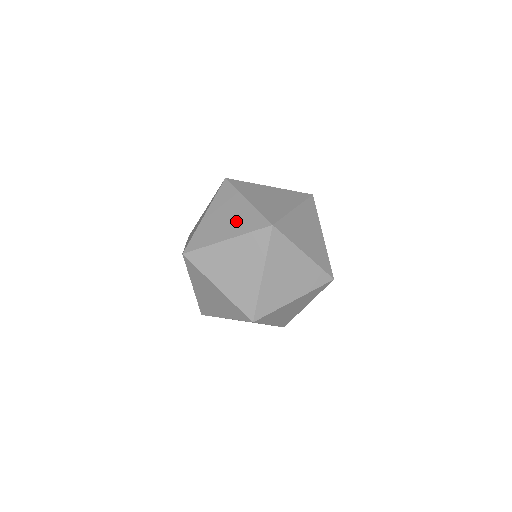
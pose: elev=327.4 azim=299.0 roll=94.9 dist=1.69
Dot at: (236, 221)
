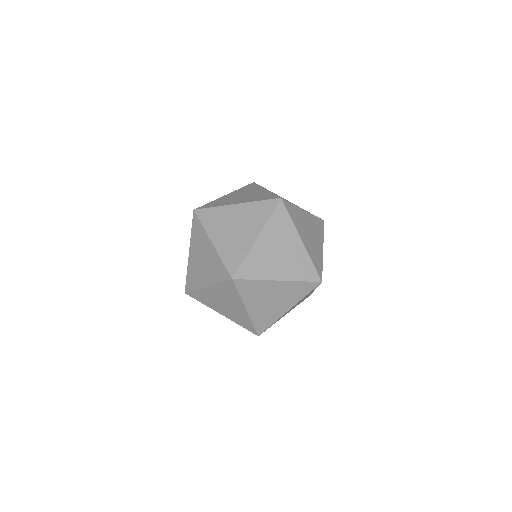
Dot at: (209, 267)
